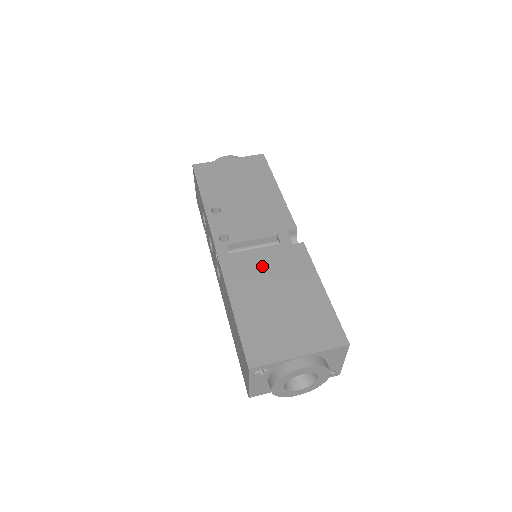
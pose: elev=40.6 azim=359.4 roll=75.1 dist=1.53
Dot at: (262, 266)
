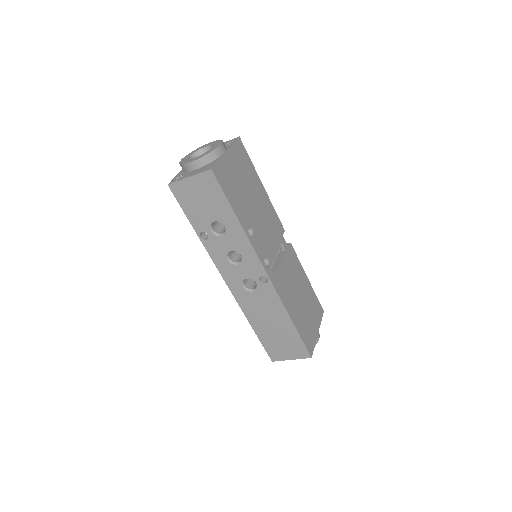
Dot at: (288, 278)
